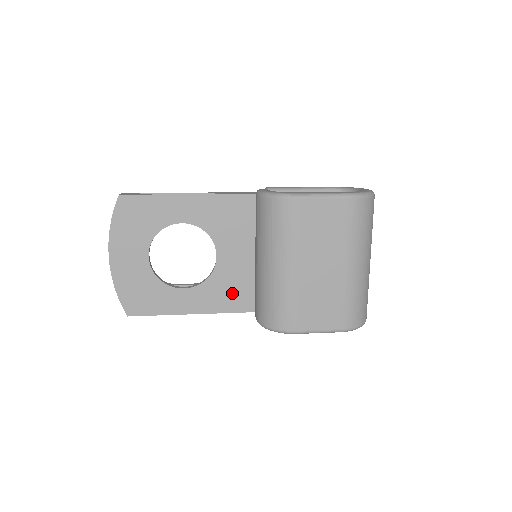
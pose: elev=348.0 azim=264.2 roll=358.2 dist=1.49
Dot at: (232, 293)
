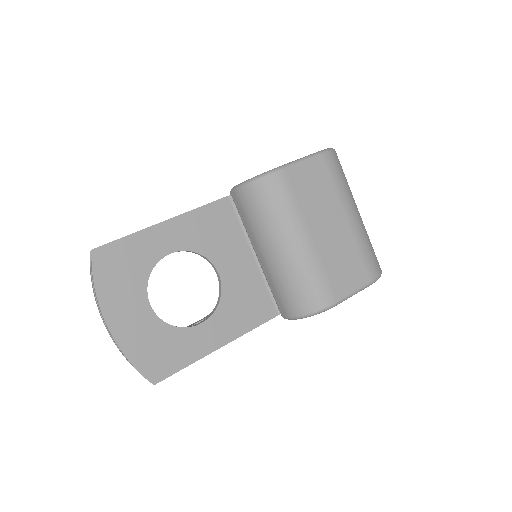
Dot at: (249, 306)
